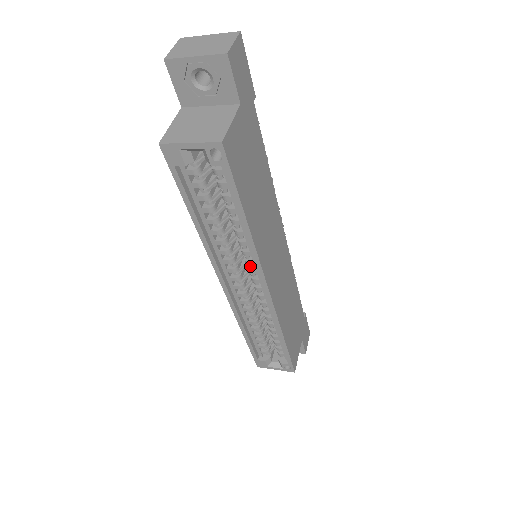
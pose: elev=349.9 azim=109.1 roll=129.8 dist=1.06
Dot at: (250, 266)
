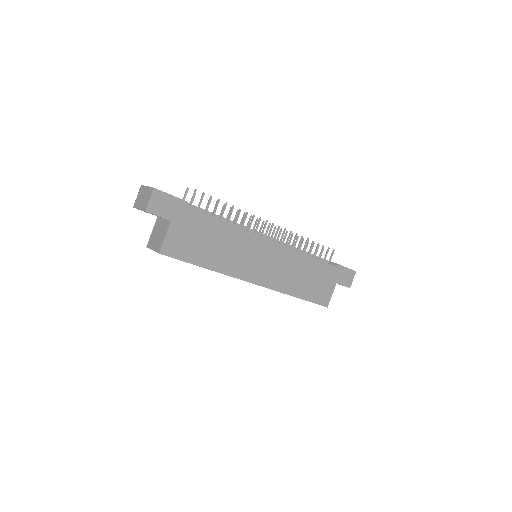
Dot at: occluded
